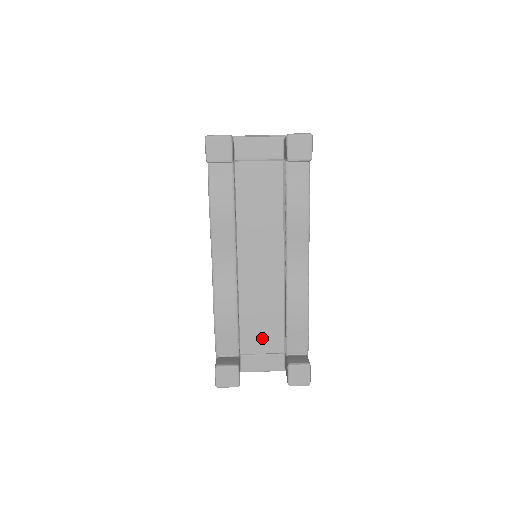
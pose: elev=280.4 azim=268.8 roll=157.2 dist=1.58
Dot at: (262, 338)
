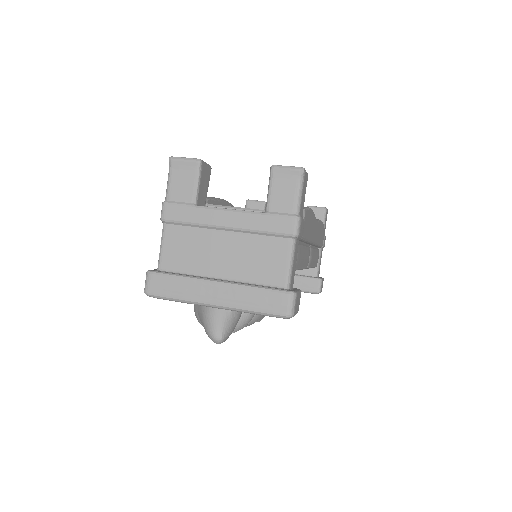
Dot at: occluded
